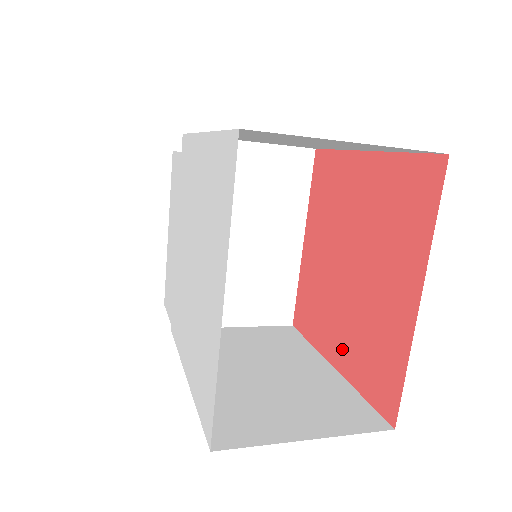
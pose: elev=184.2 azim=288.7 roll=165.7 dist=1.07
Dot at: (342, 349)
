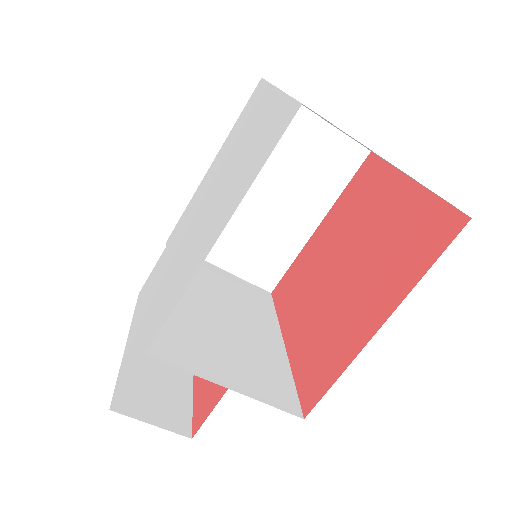
Dot at: (378, 299)
